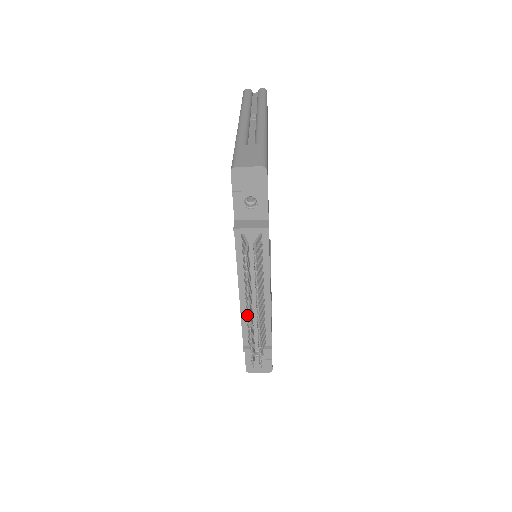
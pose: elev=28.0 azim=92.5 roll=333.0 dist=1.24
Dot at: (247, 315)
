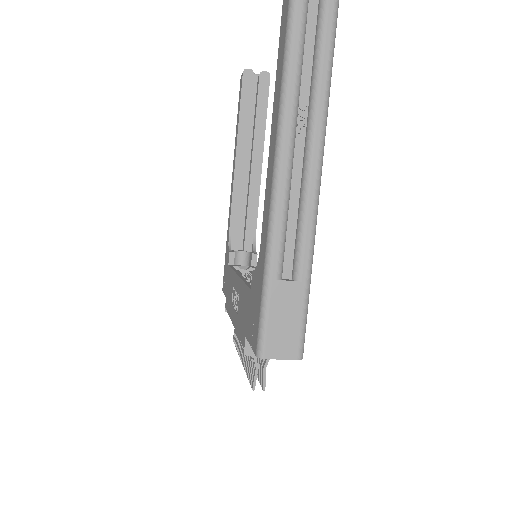
Dot at: occluded
